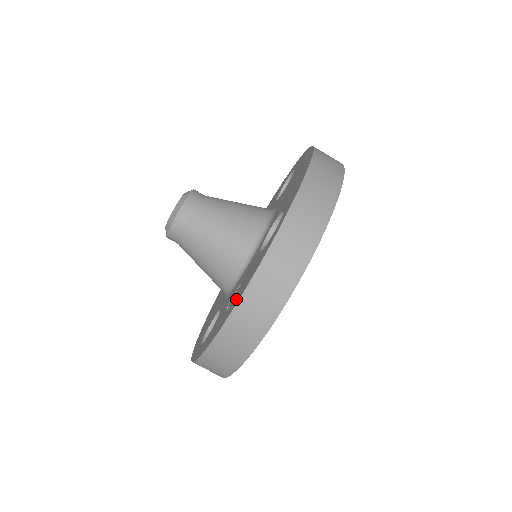
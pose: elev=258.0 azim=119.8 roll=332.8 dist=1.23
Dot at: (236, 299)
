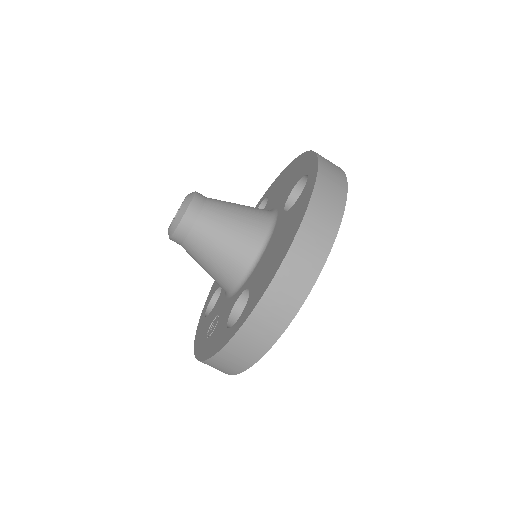
Dot at: (205, 348)
